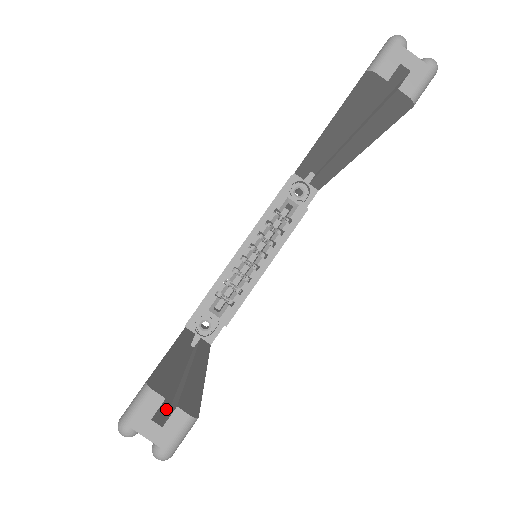
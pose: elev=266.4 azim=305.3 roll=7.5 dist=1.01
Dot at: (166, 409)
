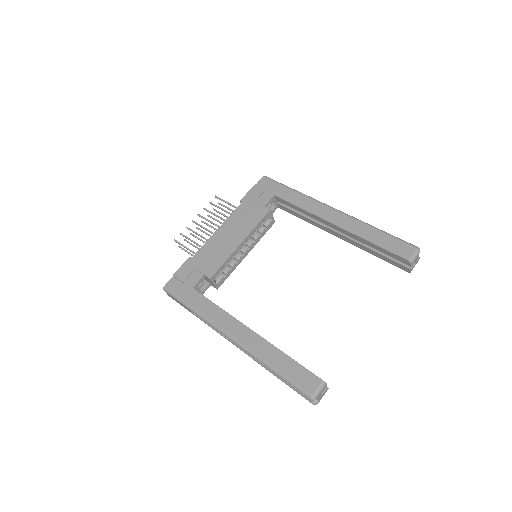
Dot at: occluded
